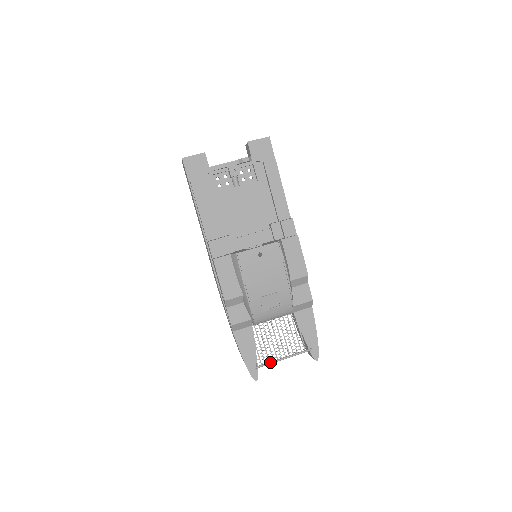
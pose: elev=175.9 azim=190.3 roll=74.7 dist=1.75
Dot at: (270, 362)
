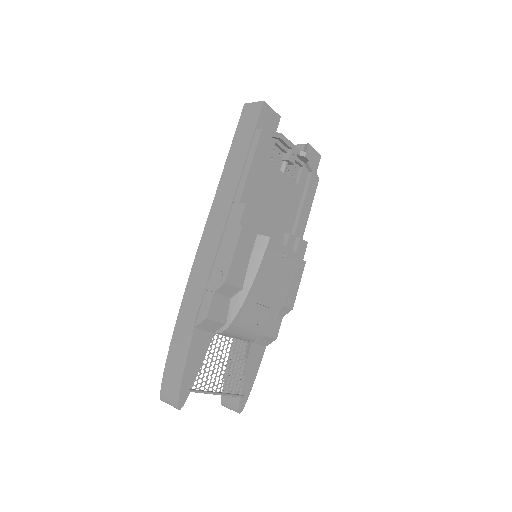
Dot at: (205, 391)
